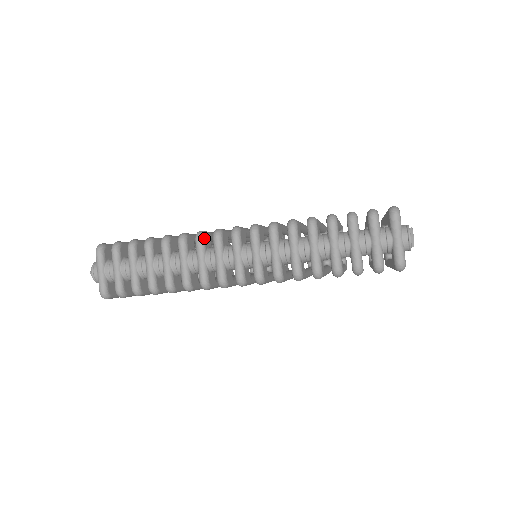
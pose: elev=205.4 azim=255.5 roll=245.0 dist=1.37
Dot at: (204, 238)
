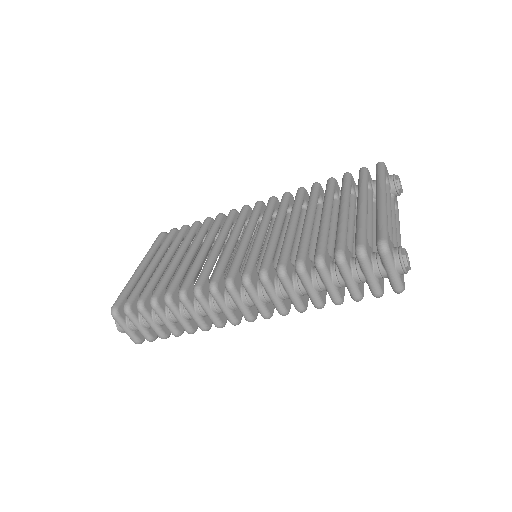
Dot at: (202, 294)
